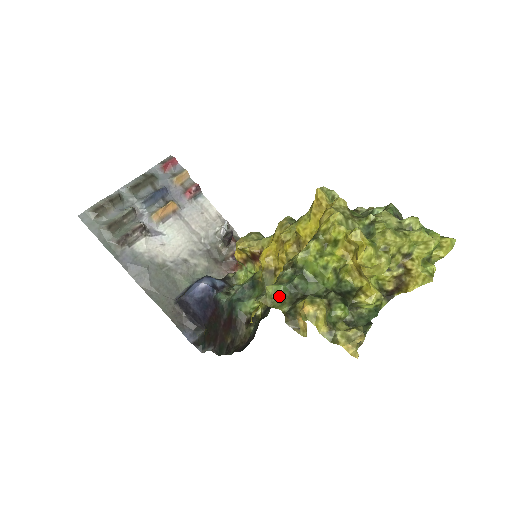
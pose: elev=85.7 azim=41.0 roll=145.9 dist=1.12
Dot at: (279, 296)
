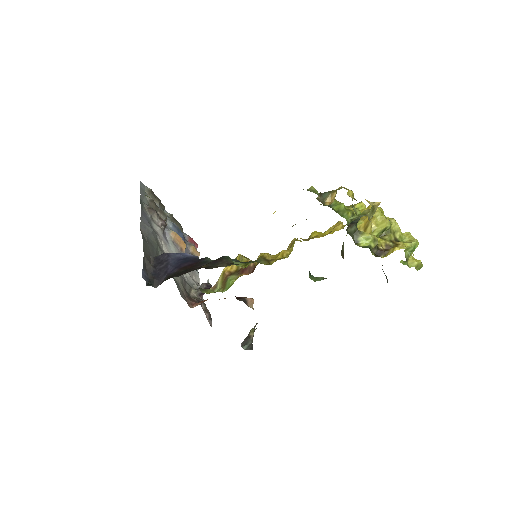
Dot at: occluded
